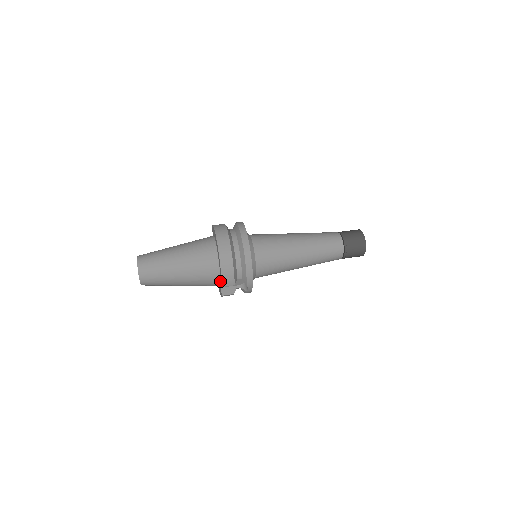
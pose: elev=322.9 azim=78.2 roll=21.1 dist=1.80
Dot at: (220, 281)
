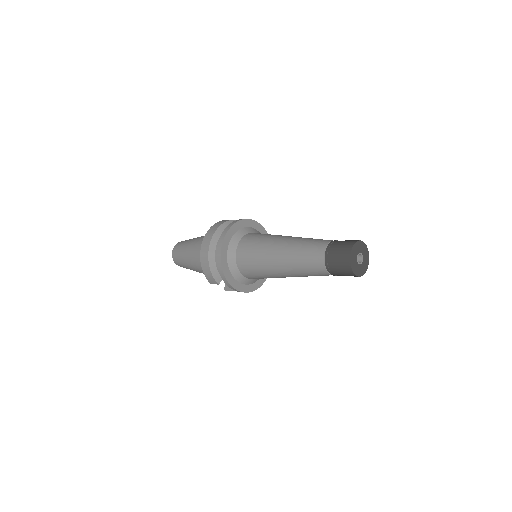
Dot at: occluded
